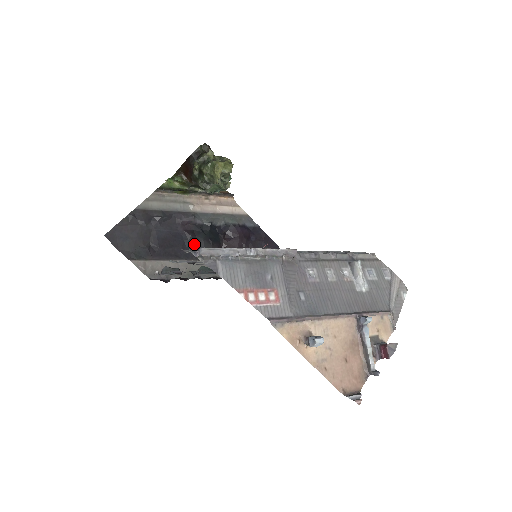
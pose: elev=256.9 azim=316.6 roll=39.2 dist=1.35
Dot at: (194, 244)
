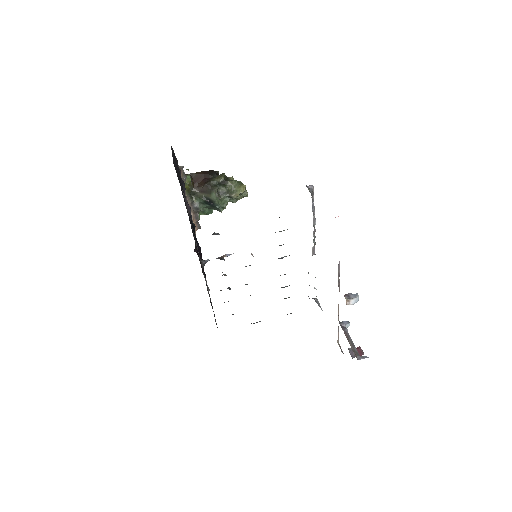
Dot at: occluded
